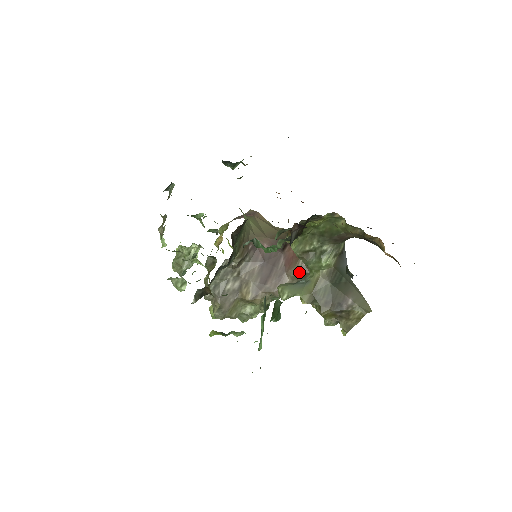
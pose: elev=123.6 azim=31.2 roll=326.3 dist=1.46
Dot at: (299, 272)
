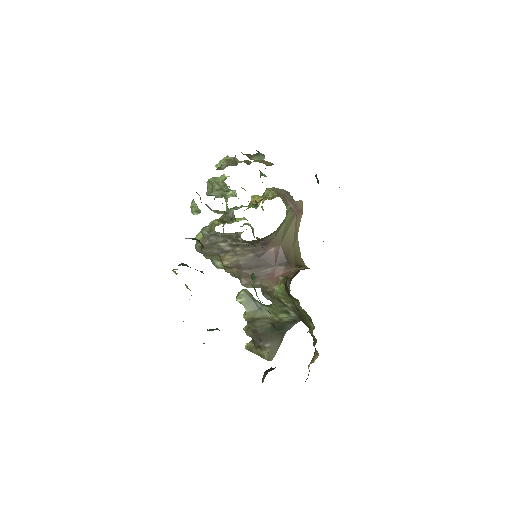
Dot at: (269, 289)
